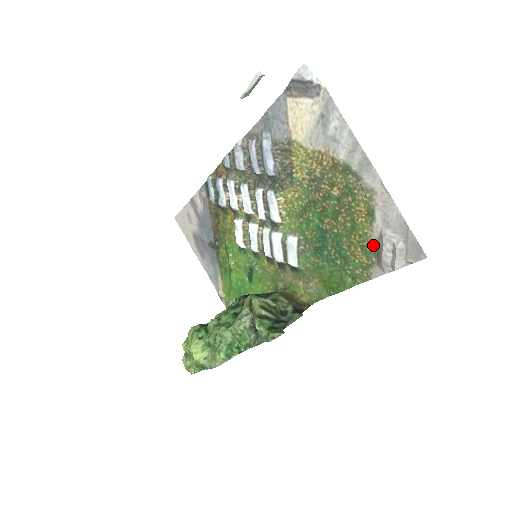
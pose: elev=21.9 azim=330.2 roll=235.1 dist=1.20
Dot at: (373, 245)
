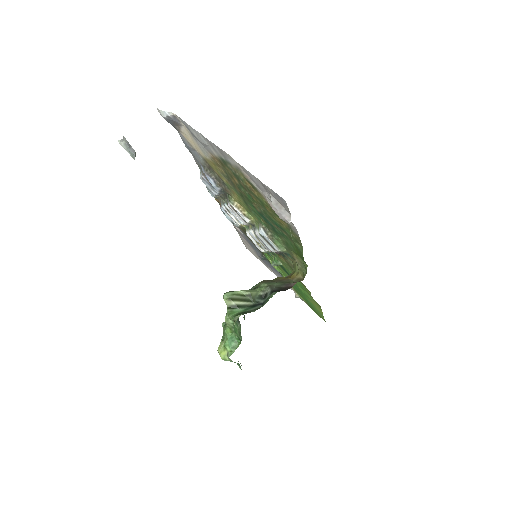
Dot at: occluded
